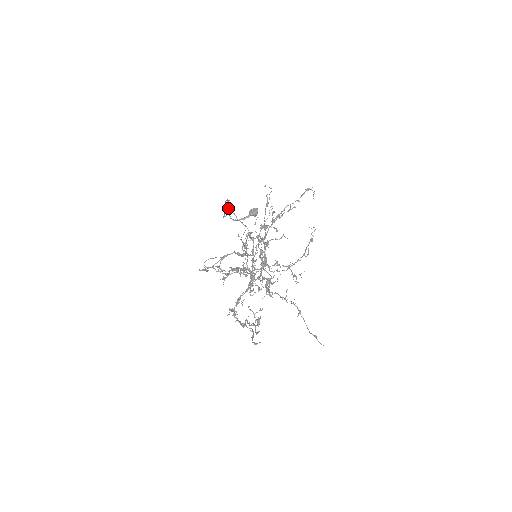
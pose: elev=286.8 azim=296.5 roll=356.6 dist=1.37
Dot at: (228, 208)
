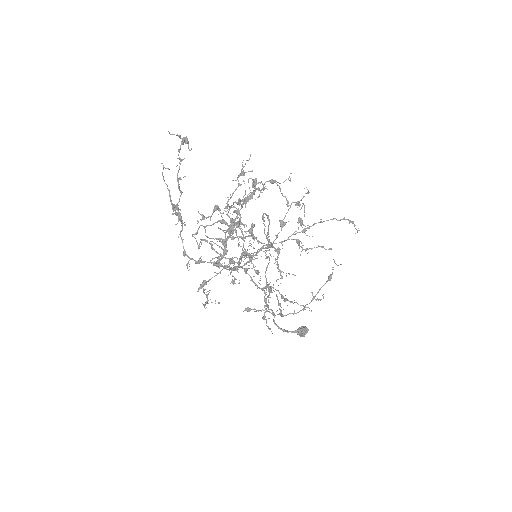
Dot at: (263, 218)
